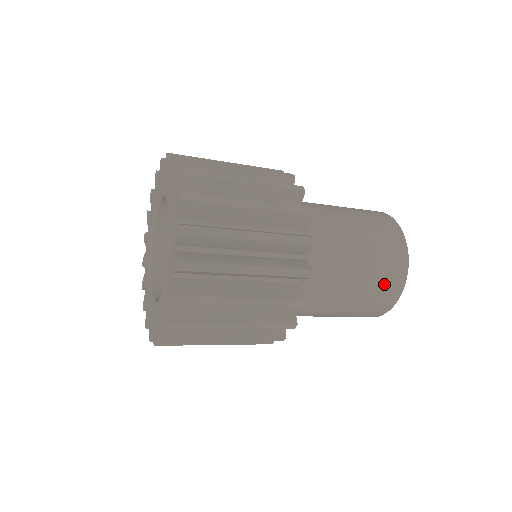
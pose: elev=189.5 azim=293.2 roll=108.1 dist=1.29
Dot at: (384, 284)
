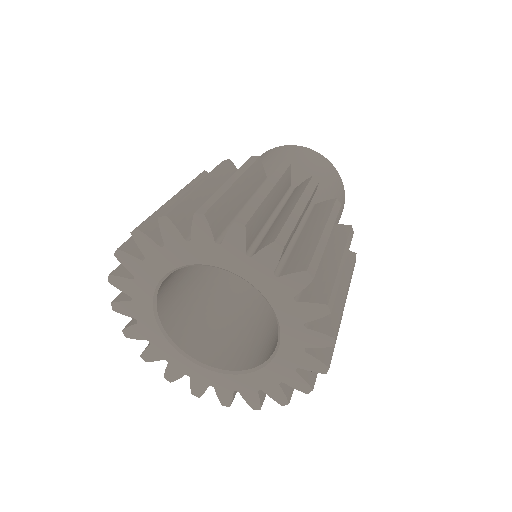
Dot at: (341, 202)
